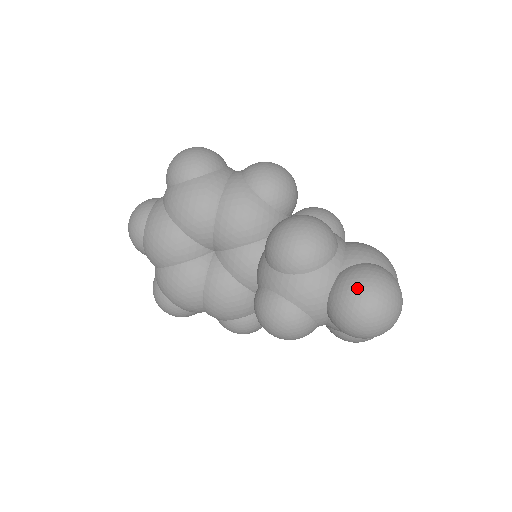
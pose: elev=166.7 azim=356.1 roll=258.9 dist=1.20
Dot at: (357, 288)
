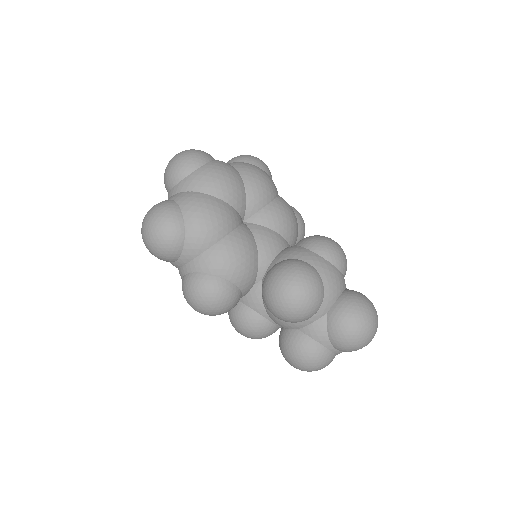
Dot at: (367, 298)
